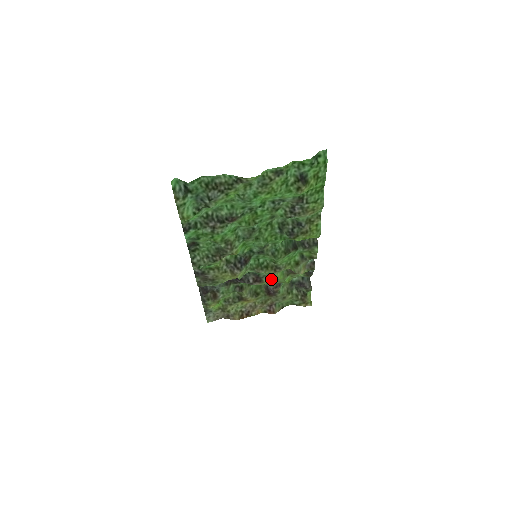
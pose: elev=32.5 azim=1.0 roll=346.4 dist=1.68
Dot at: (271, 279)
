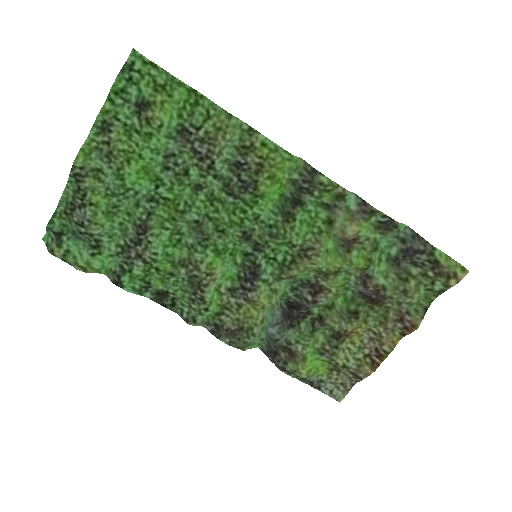
Dot at: (327, 274)
